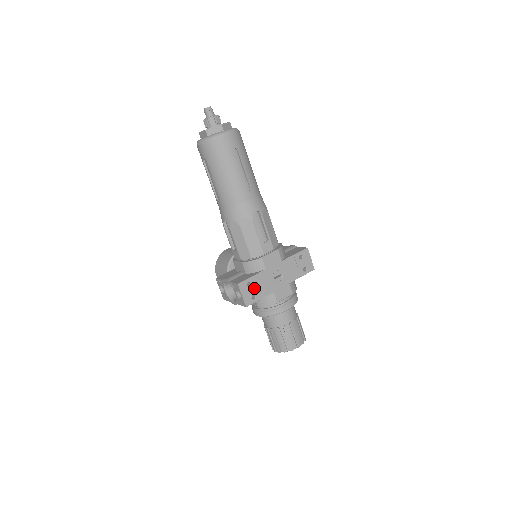
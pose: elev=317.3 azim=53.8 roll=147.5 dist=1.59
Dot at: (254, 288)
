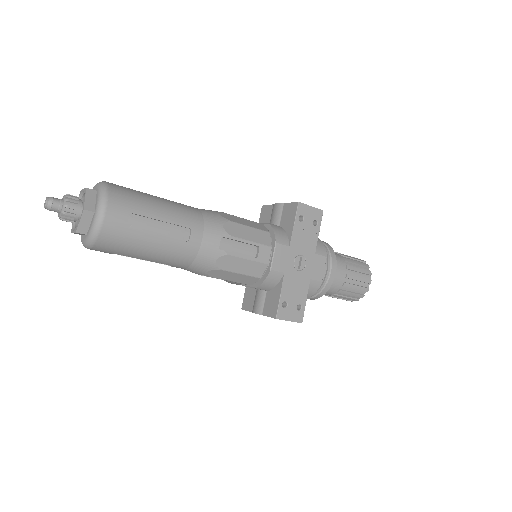
Dot at: (292, 301)
